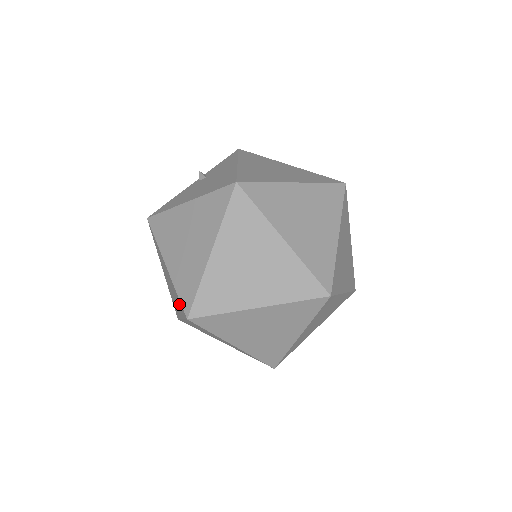
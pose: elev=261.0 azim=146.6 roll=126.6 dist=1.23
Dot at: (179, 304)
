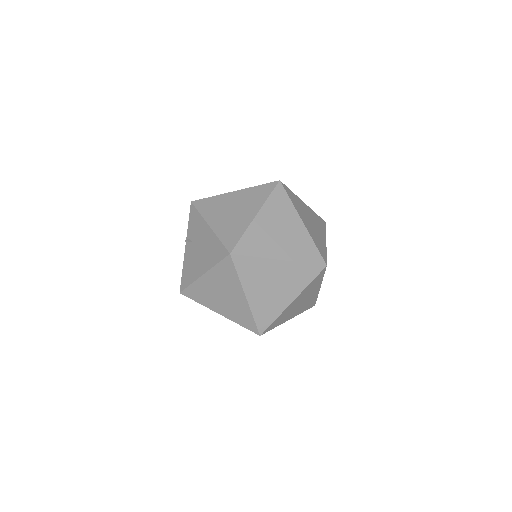
Dot at: occluded
